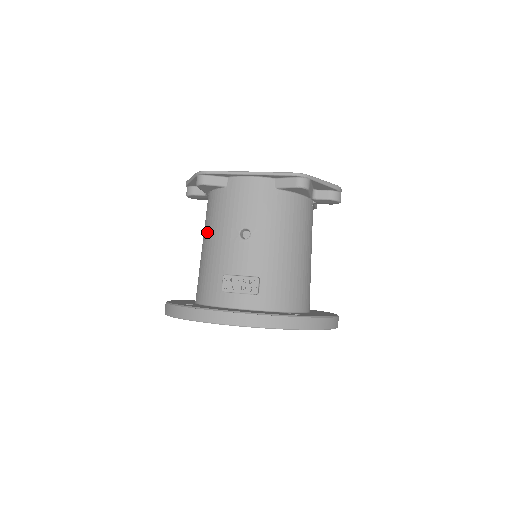
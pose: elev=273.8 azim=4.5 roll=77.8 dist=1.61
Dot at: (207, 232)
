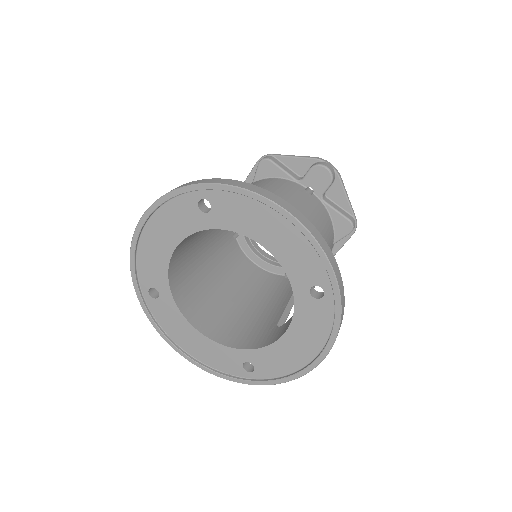
Dot at: occluded
